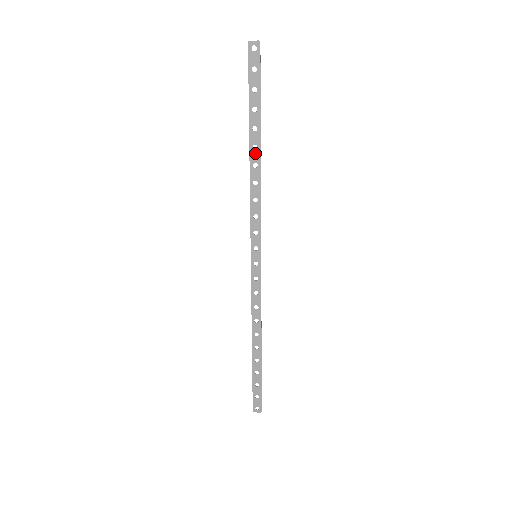
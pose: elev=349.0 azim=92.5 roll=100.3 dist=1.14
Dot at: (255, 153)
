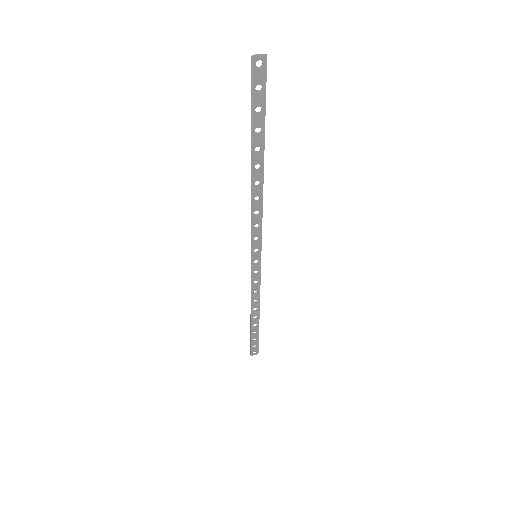
Dot at: (257, 172)
